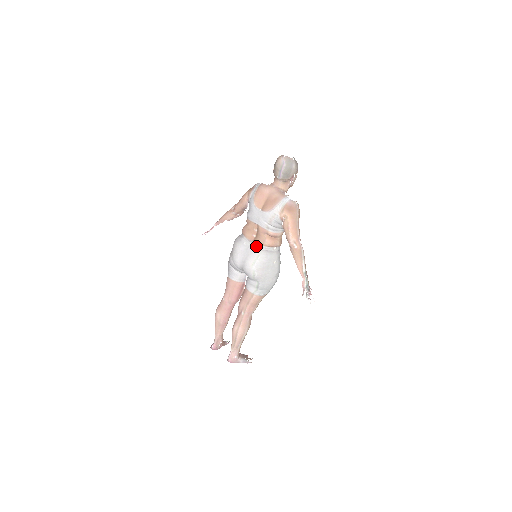
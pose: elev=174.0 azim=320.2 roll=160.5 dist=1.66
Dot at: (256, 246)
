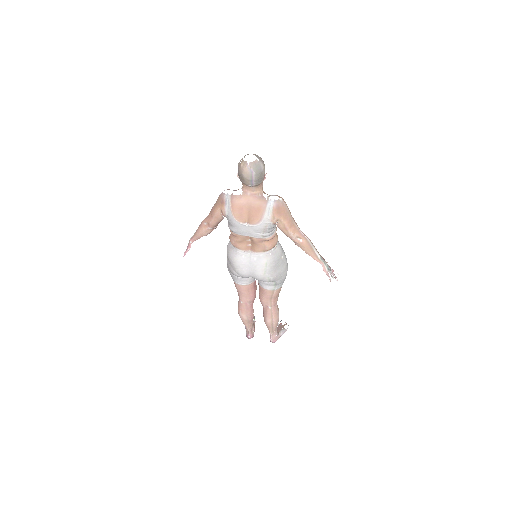
Dot at: (258, 255)
